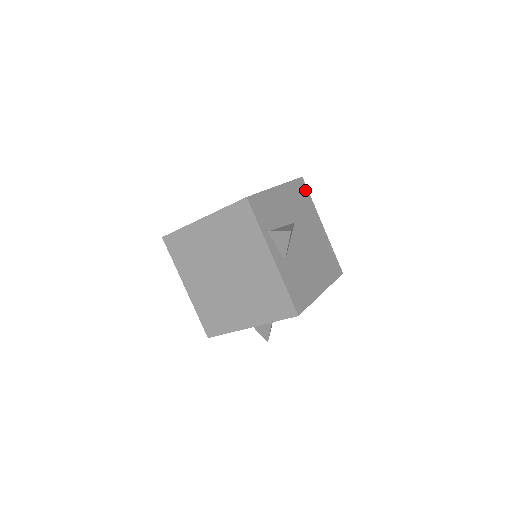
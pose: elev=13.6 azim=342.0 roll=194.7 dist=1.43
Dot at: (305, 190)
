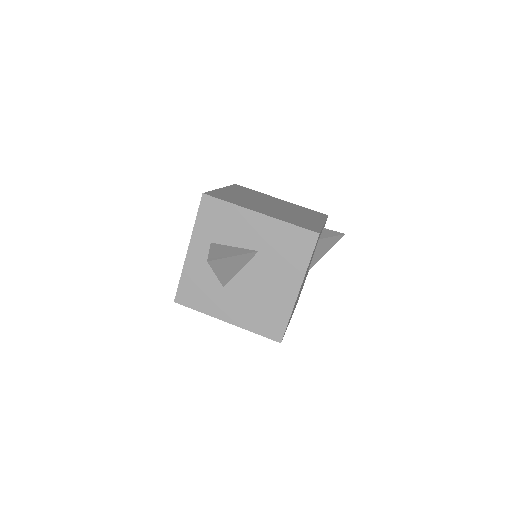
Dot at: occluded
